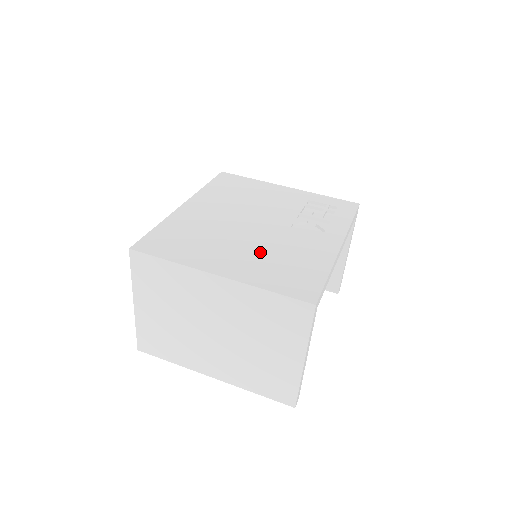
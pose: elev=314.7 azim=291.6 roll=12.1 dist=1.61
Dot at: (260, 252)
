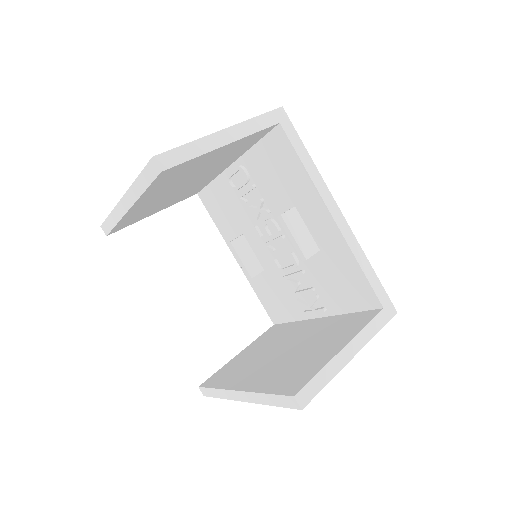
Dot at: occluded
